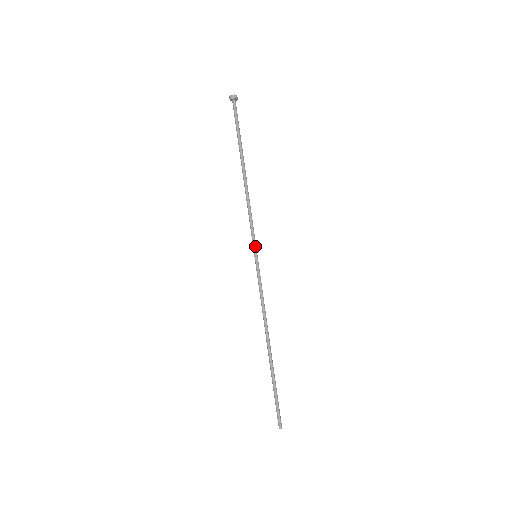
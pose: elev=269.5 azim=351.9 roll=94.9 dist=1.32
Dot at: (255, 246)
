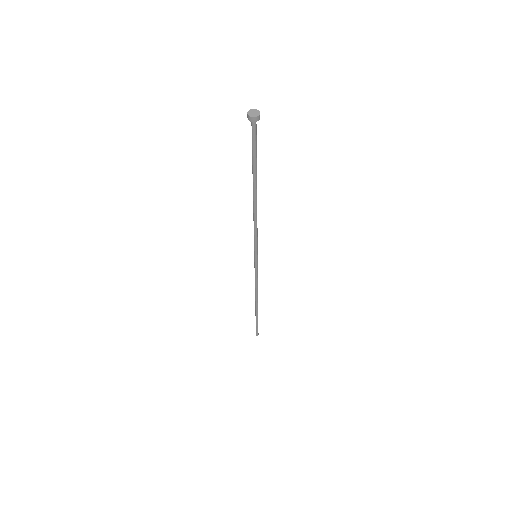
Dot at: (256, 251)
